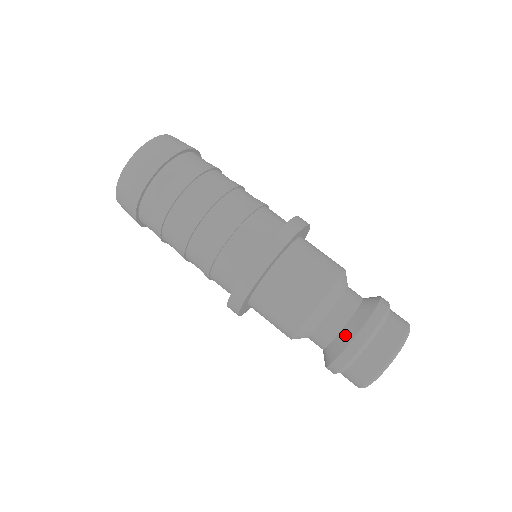
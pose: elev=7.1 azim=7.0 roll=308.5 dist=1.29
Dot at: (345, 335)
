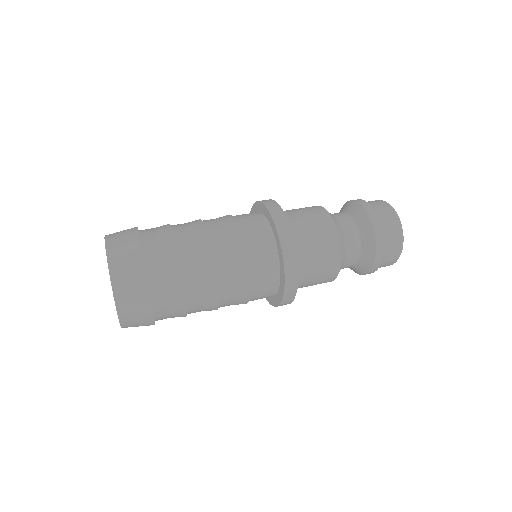
Dot at: (367, 247)
